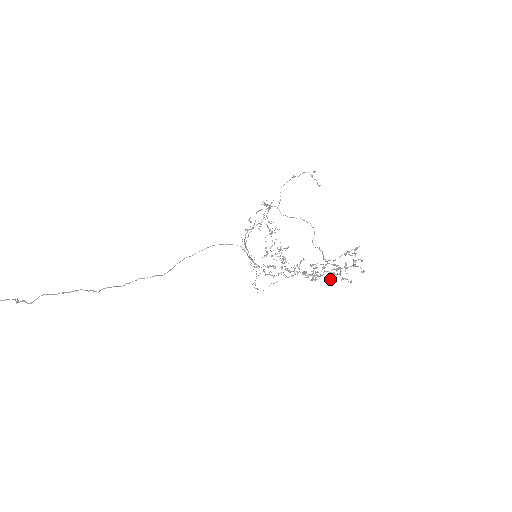
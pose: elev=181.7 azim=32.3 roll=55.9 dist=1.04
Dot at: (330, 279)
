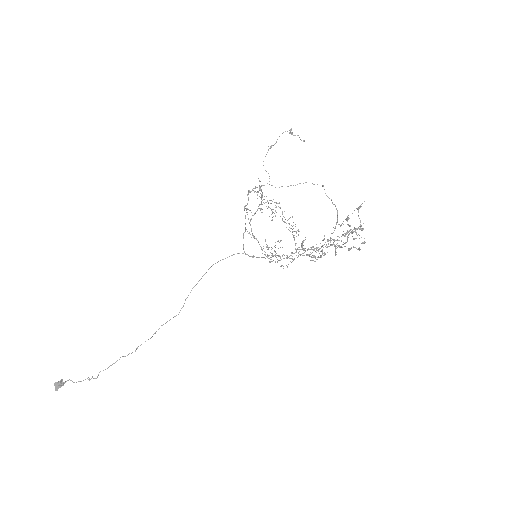
Dot at: (335, 255)
